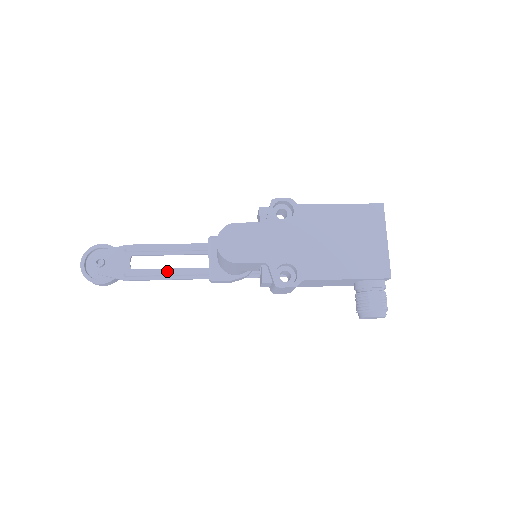
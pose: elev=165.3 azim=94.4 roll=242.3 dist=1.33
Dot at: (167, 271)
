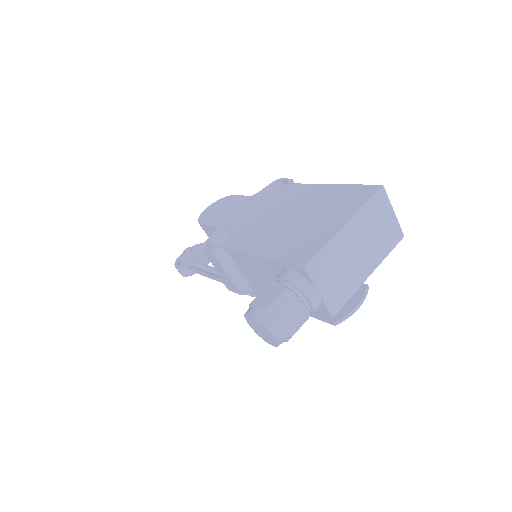
Dot at: (212, 269)
